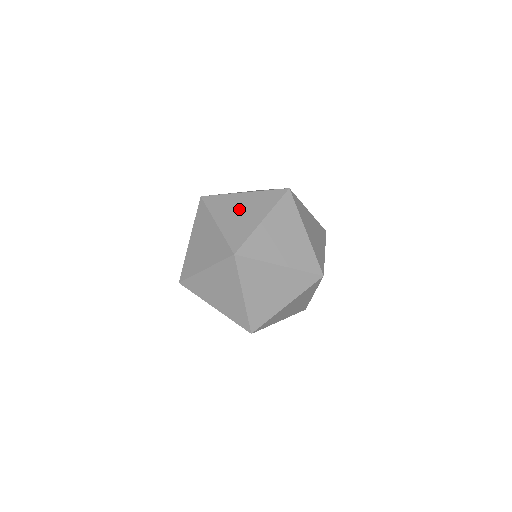
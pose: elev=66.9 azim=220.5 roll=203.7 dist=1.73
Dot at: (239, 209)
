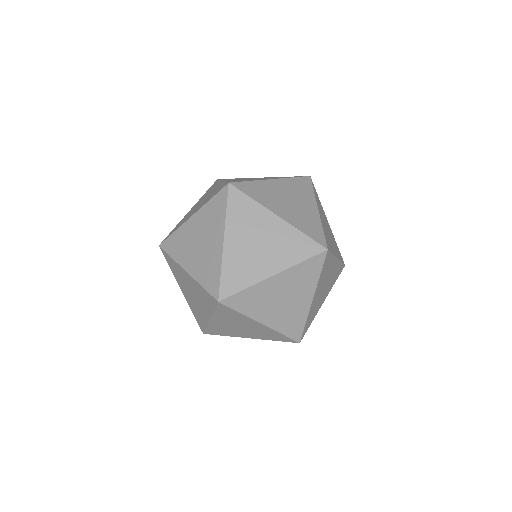
Dot at: (197, 241)
